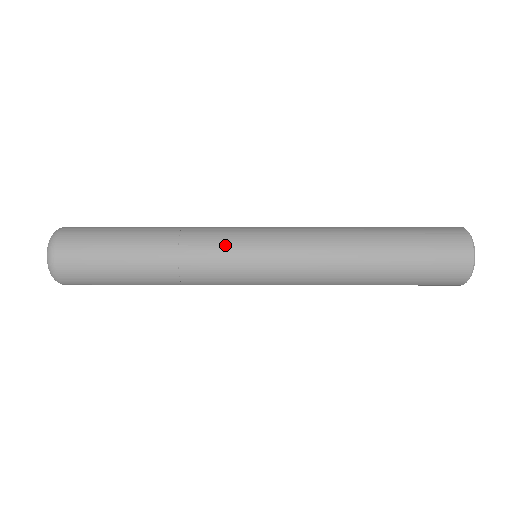
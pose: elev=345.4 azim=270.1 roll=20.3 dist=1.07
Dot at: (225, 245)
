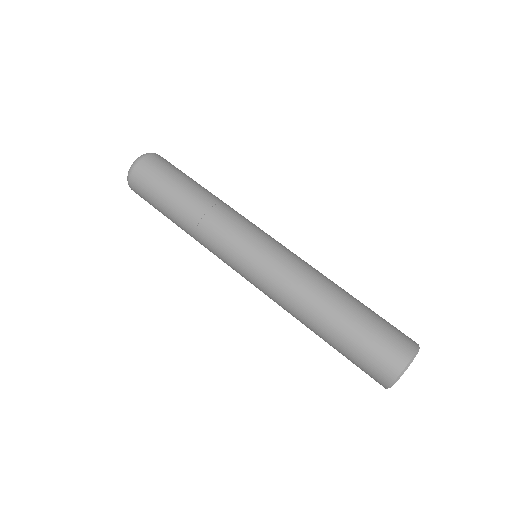
Dot at: (233, 234)
